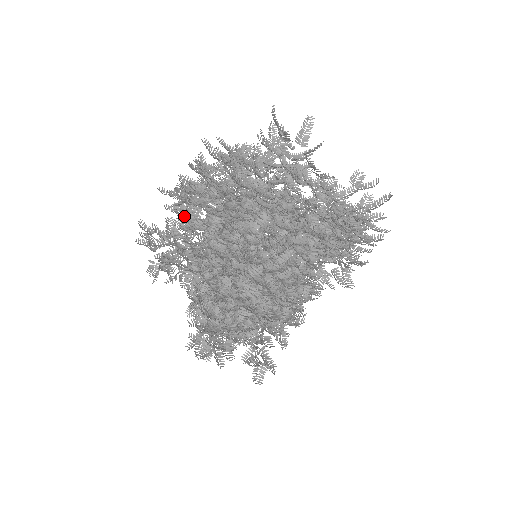
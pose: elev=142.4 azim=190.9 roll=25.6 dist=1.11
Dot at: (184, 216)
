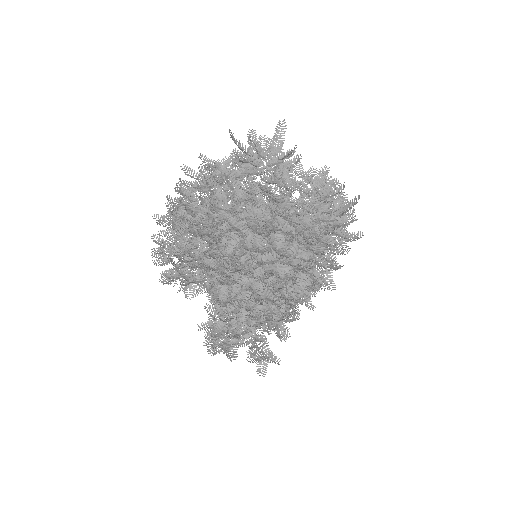
Dot at: occluded
